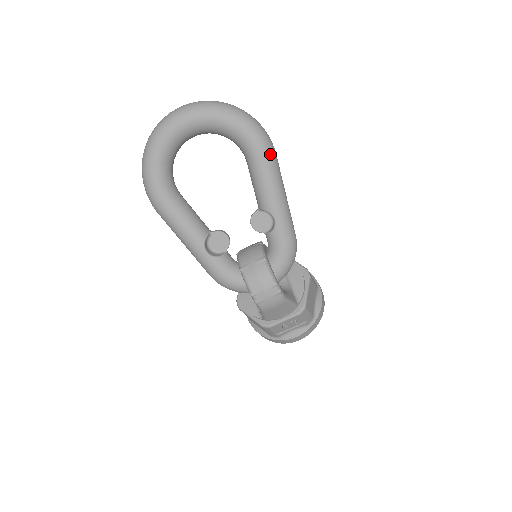
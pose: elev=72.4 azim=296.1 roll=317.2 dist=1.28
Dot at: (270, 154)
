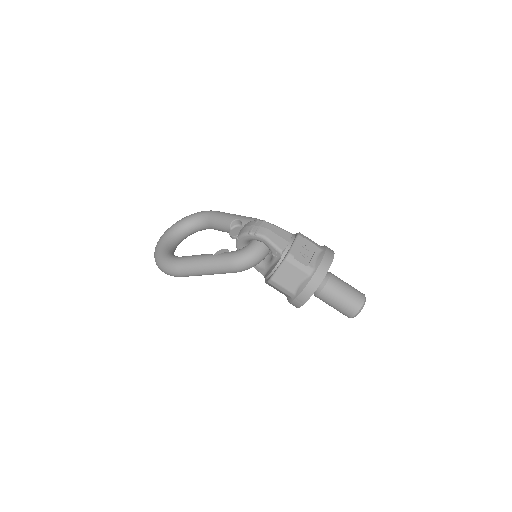
Dot at: (215, 211)
